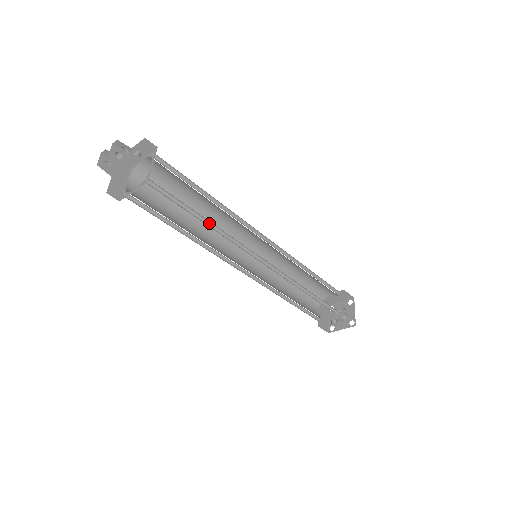
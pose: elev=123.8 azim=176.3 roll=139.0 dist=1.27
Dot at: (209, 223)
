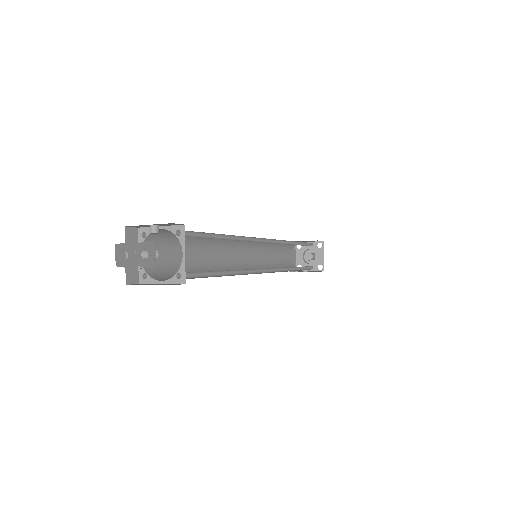
Dot at: (229, 270)
